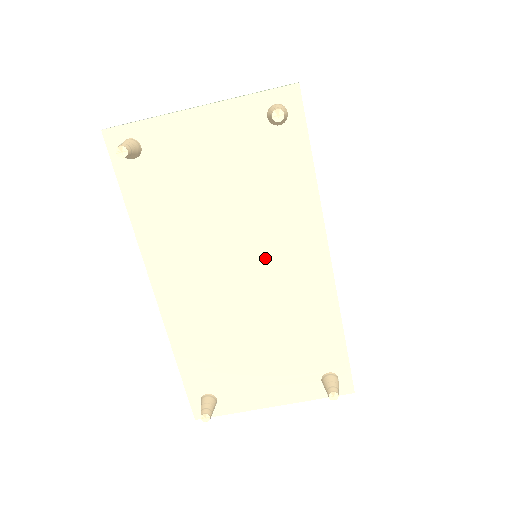
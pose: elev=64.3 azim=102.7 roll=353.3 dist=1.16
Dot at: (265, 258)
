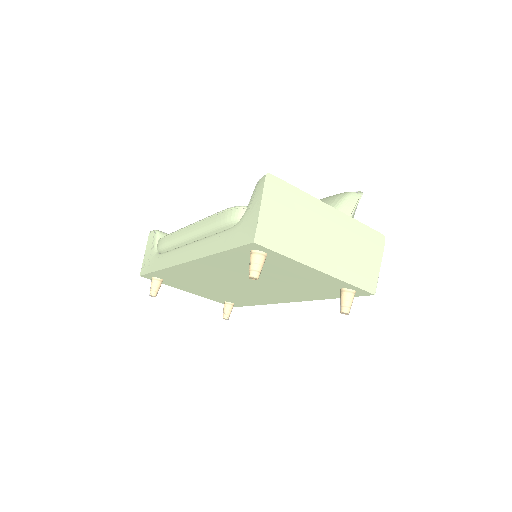
Dot at: (261, 289)
